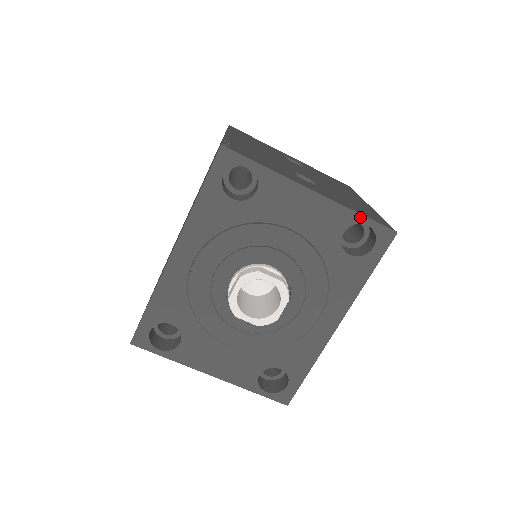
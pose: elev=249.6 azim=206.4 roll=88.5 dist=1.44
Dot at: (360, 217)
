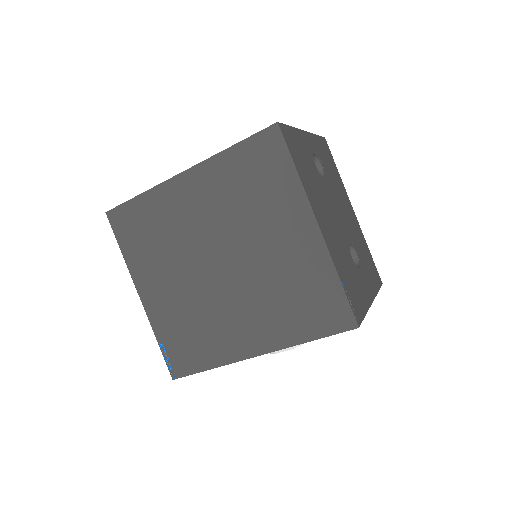
Dot at: occluded
